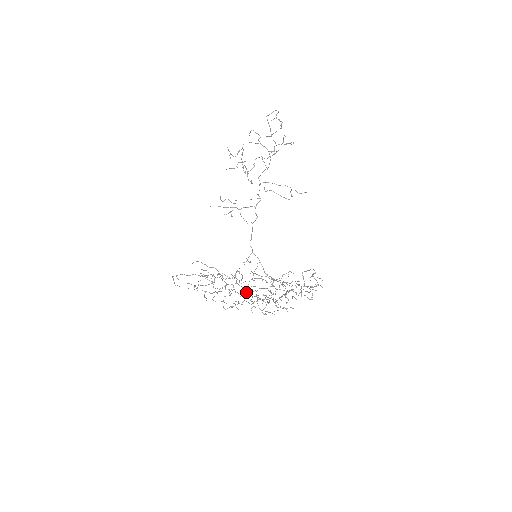
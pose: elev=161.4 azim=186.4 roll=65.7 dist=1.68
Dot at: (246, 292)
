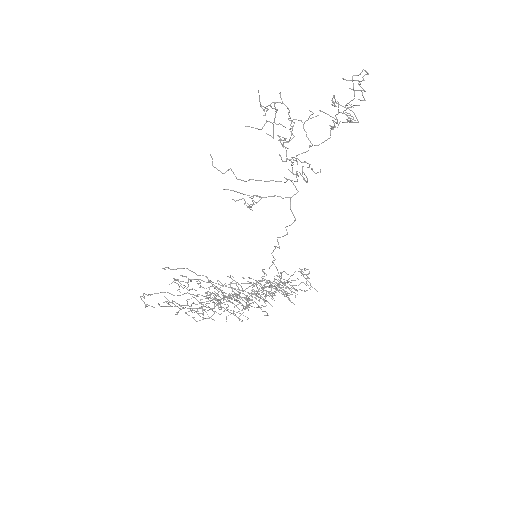
Dot at: (238, 304)
